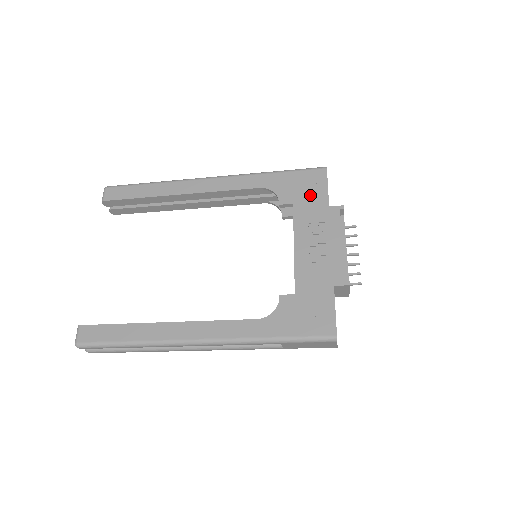
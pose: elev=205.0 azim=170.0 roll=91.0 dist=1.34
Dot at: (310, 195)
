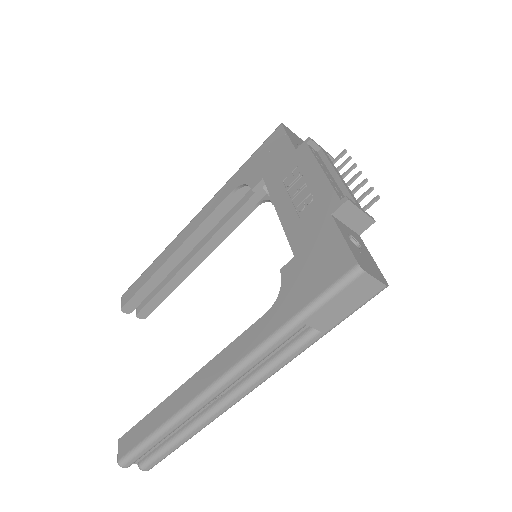
Dot at: (275, 157)
